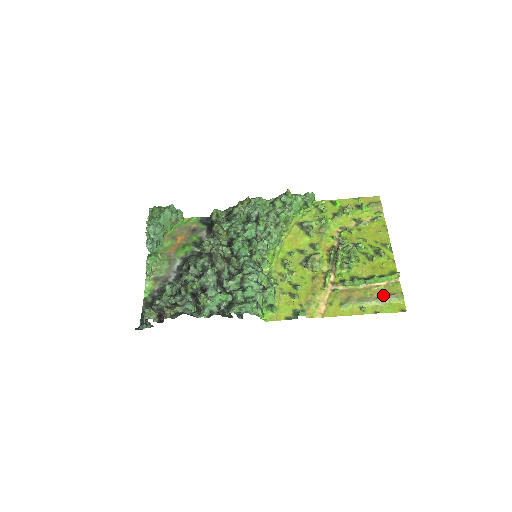
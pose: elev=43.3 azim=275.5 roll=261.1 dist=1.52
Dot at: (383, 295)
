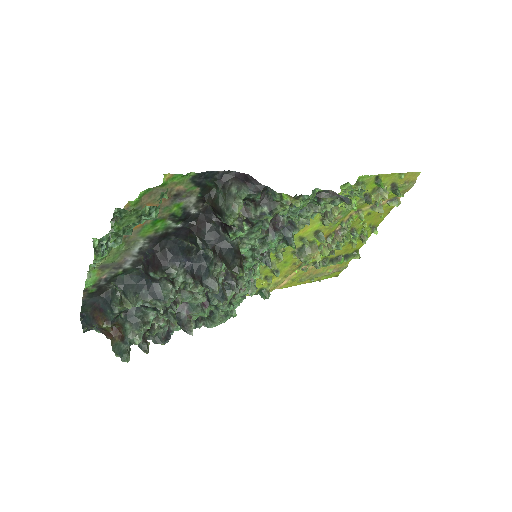
Dot at: (334, 270)
